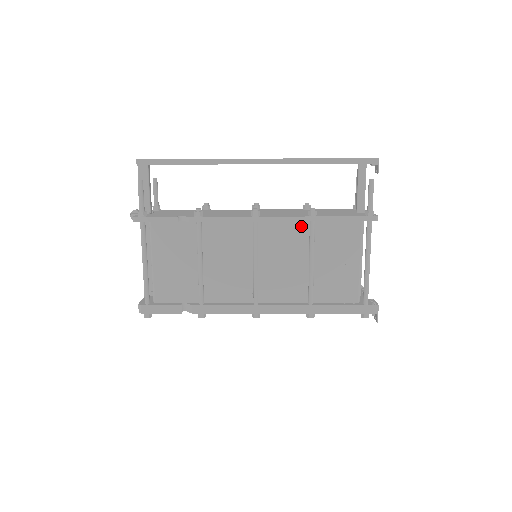
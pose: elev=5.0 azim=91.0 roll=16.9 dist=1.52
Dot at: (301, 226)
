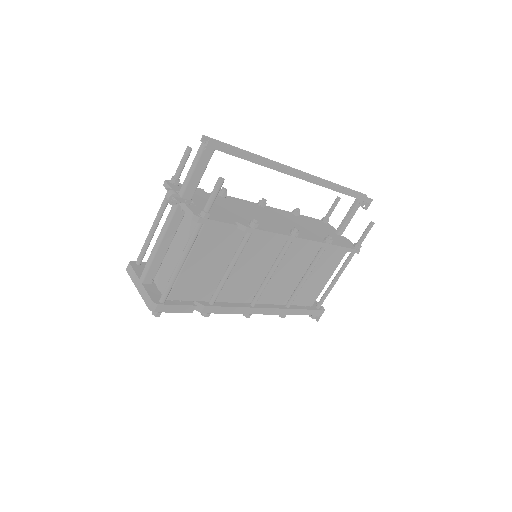
Dot at: (314, 247)
